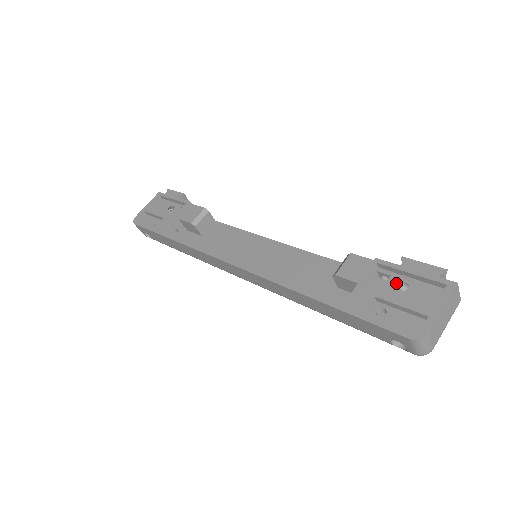
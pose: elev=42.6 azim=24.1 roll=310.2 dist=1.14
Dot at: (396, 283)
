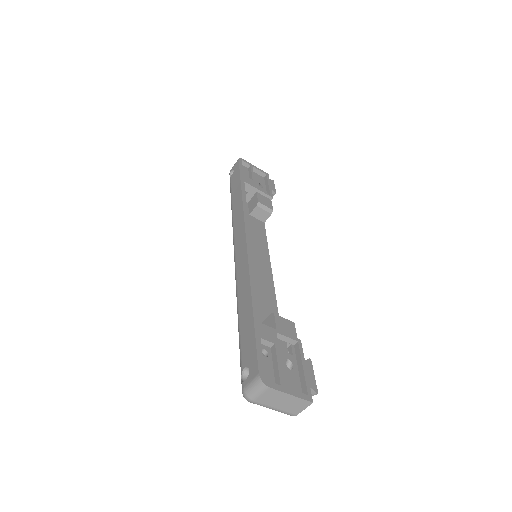
Dot at: (290, 360)
